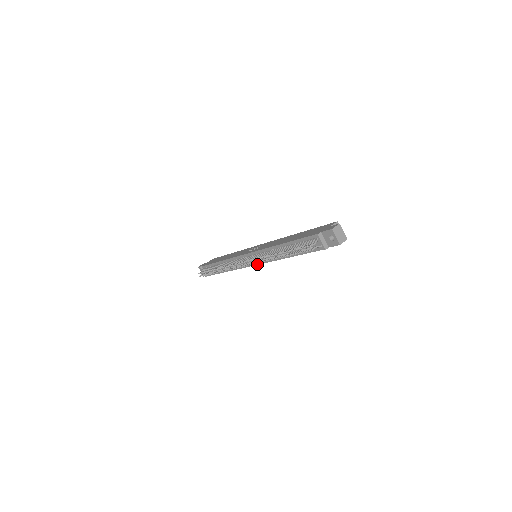
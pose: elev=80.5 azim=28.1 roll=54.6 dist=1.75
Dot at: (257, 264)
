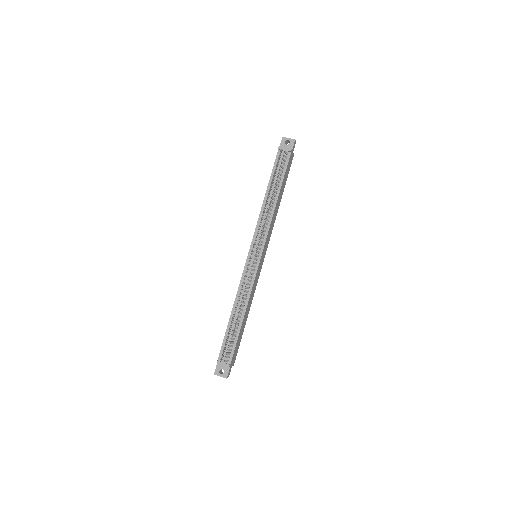
Dot at: (262, 250)
